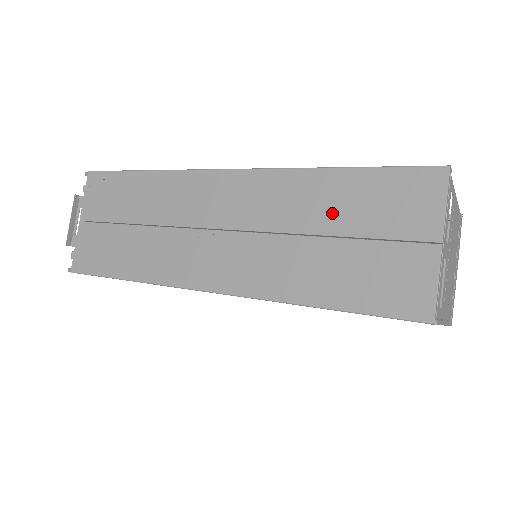
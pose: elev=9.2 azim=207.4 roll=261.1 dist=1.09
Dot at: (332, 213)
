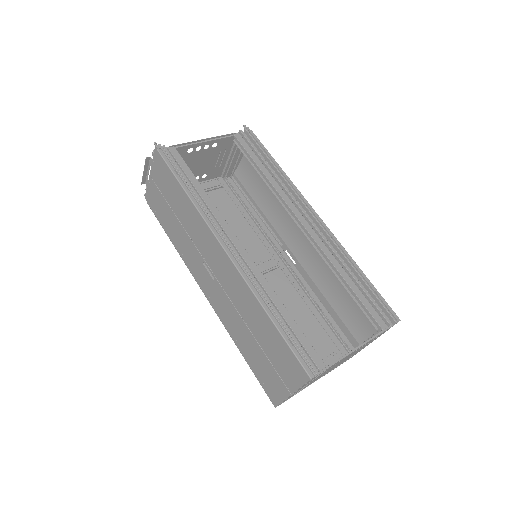
Dot at: (259, 331)
